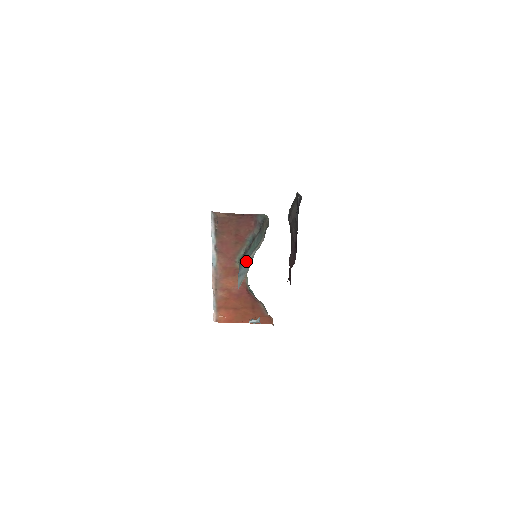
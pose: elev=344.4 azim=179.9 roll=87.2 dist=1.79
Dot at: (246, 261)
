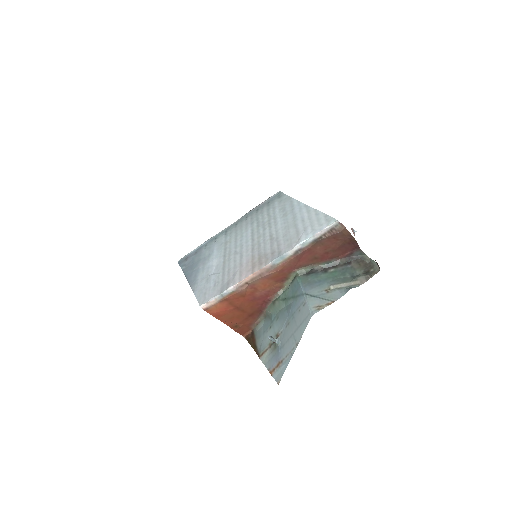
Dot at: (324, 285)
